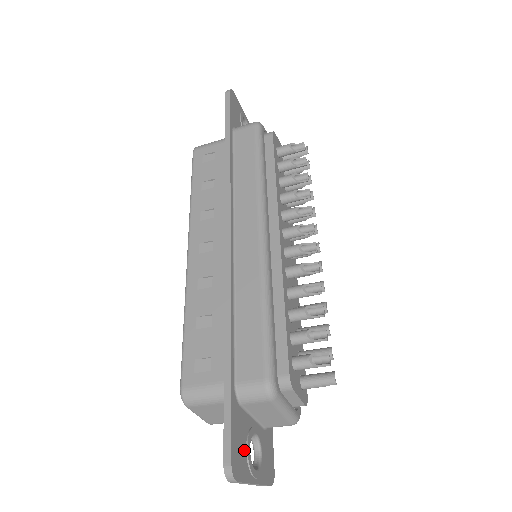
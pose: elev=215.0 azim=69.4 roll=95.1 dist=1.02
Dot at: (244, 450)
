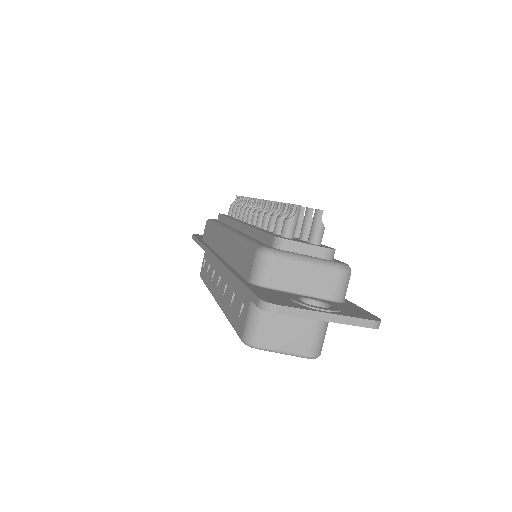
Dot at: (287, 300)
